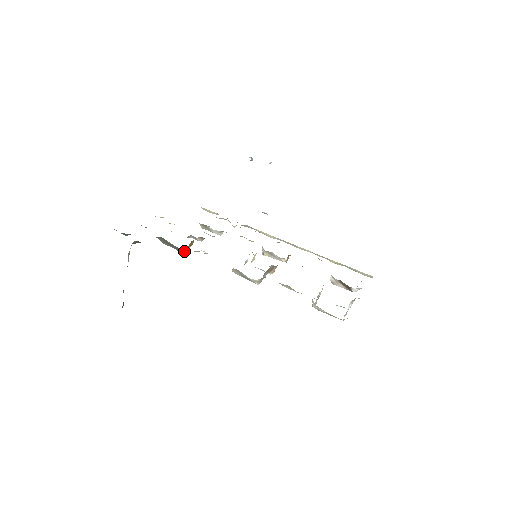
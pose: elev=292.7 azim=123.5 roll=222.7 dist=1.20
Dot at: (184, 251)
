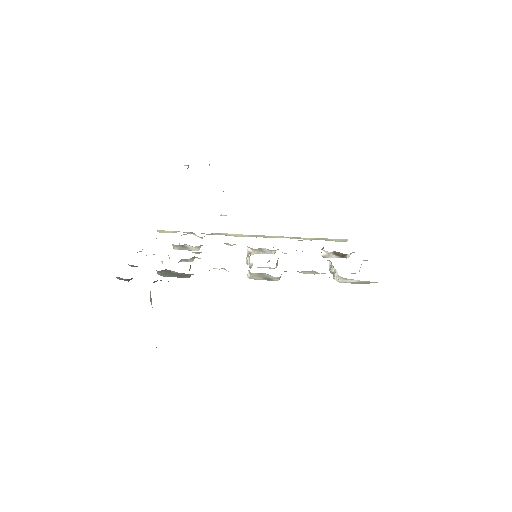
Dot at: (190, 276)
